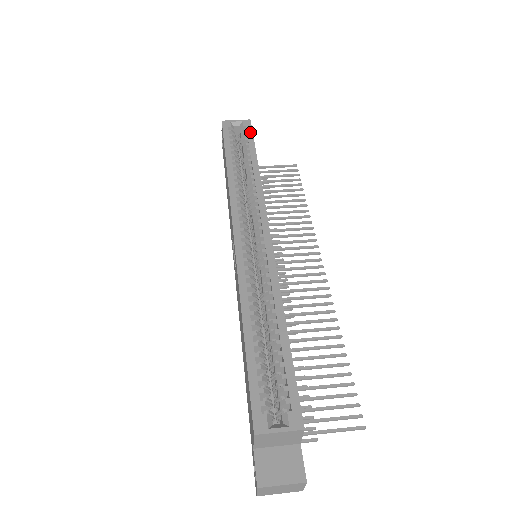
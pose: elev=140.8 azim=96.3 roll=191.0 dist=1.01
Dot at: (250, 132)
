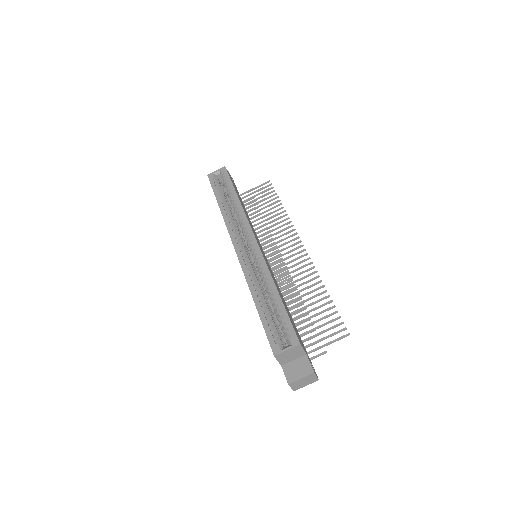
Dot at: (227, 176)
